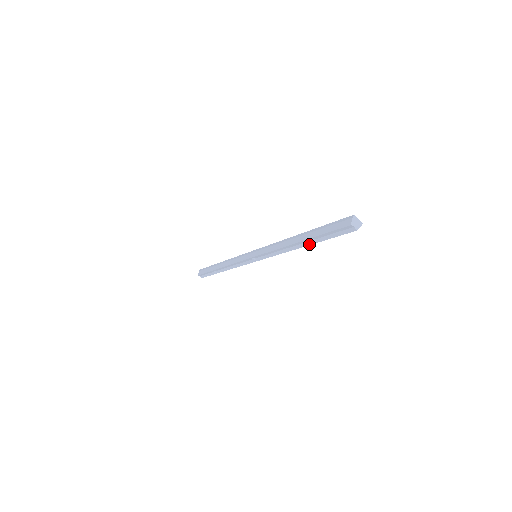
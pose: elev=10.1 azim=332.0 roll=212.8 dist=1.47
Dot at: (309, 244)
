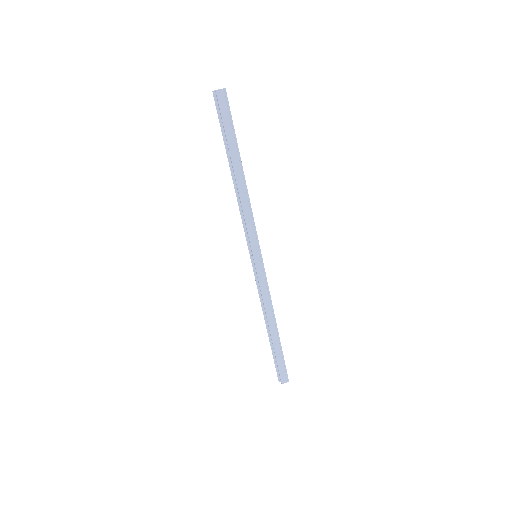
Dot at: (231, 161)
